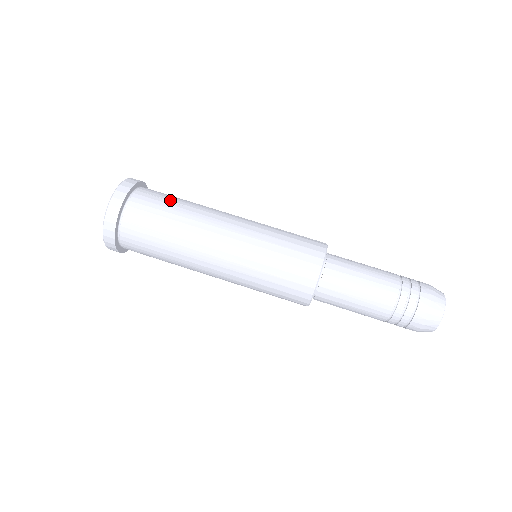
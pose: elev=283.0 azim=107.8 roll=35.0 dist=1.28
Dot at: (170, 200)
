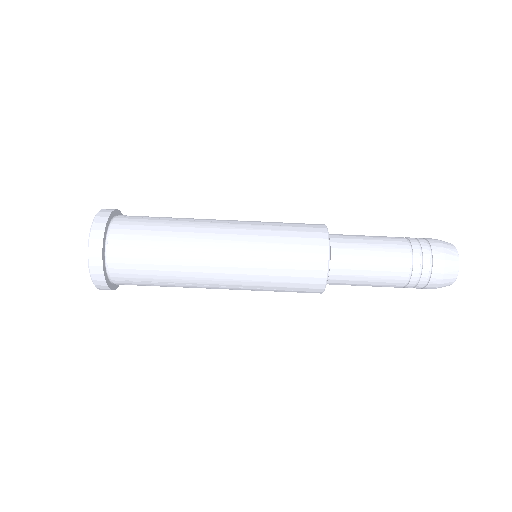
Dot at: (155, 217)
